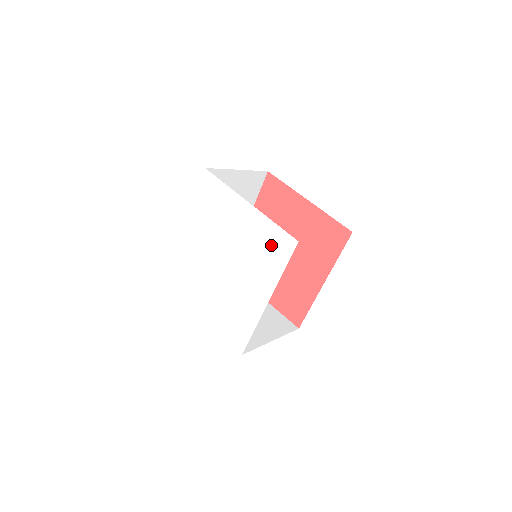
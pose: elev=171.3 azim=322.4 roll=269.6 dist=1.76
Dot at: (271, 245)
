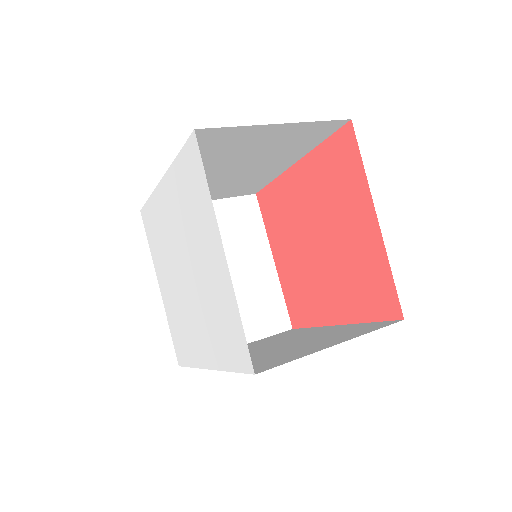
Dot at: (228, 331)
